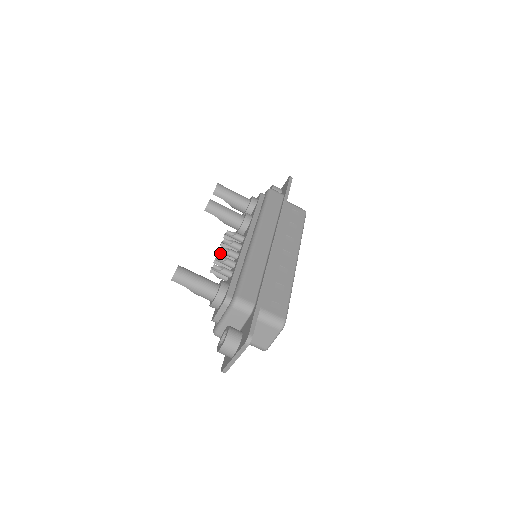
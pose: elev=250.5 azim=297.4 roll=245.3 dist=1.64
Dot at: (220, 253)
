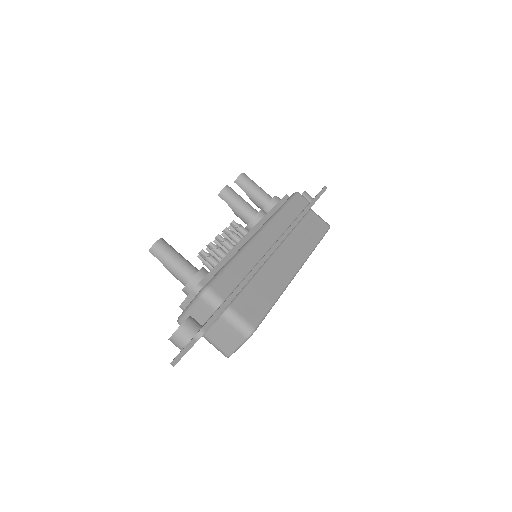
Dot at: (217, 241)
